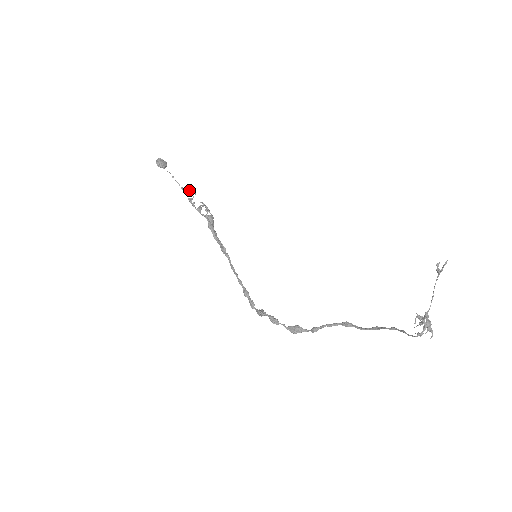
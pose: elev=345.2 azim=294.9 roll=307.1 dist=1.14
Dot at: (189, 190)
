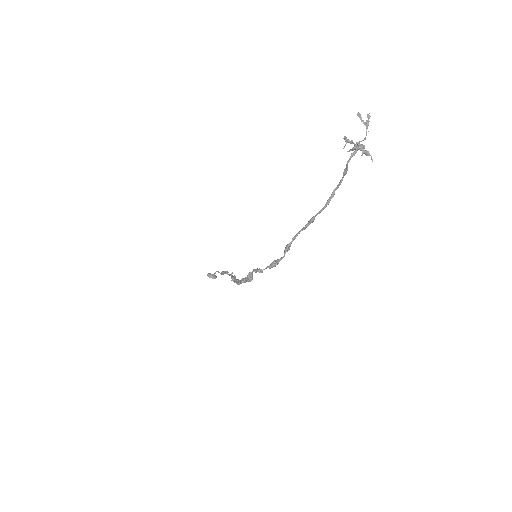
Dot at: occluded
